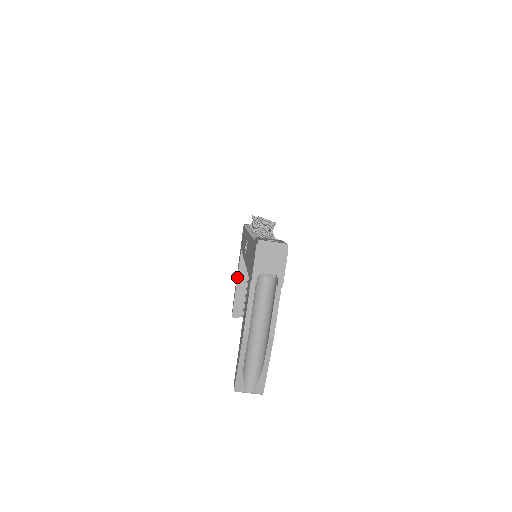
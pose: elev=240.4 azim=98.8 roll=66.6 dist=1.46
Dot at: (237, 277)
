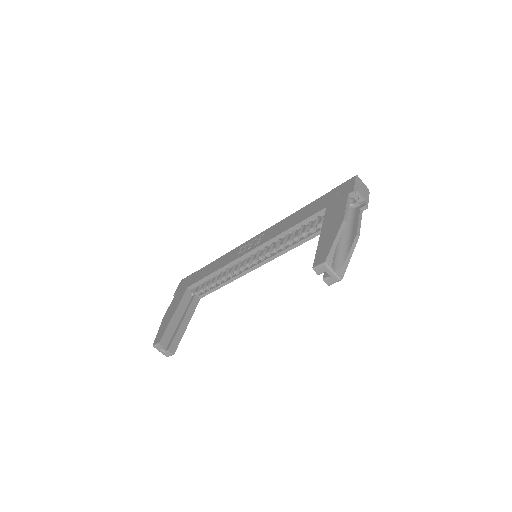
Dot at: (176, 308)
